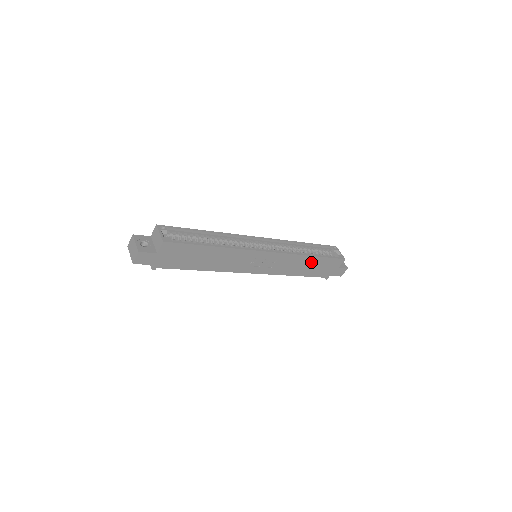
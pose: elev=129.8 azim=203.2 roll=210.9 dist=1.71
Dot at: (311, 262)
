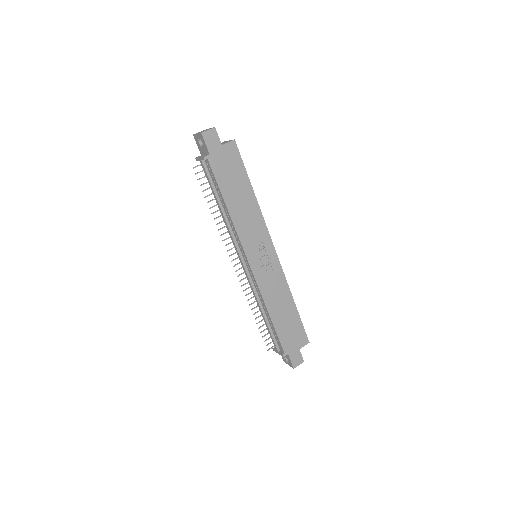
Dot at: (289, 310)
